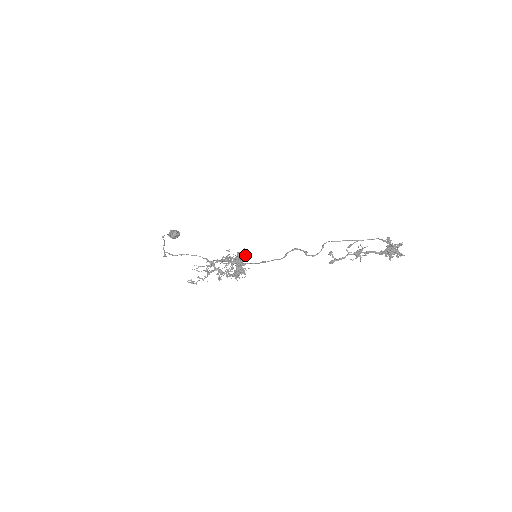
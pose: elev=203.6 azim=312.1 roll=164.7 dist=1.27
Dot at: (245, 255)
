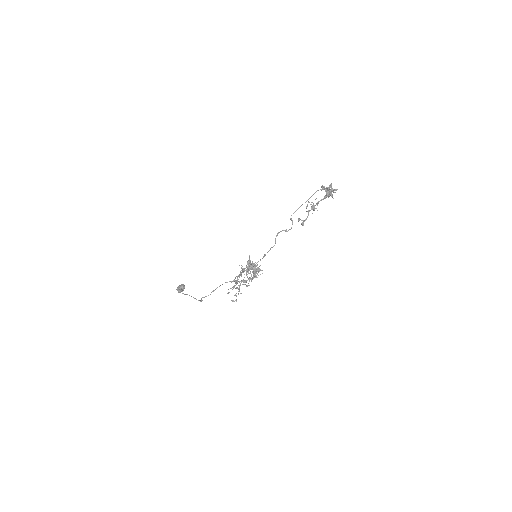
Dot at: occluded
